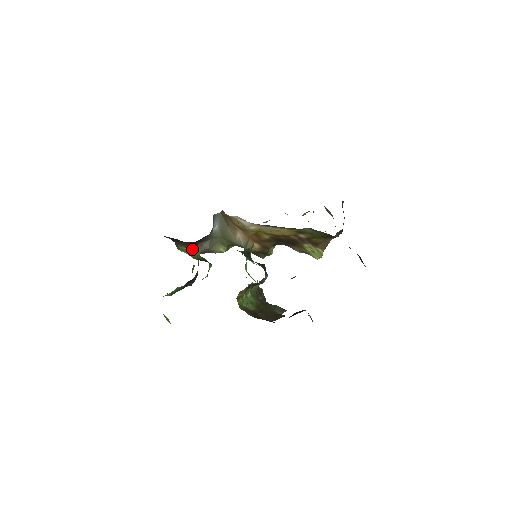
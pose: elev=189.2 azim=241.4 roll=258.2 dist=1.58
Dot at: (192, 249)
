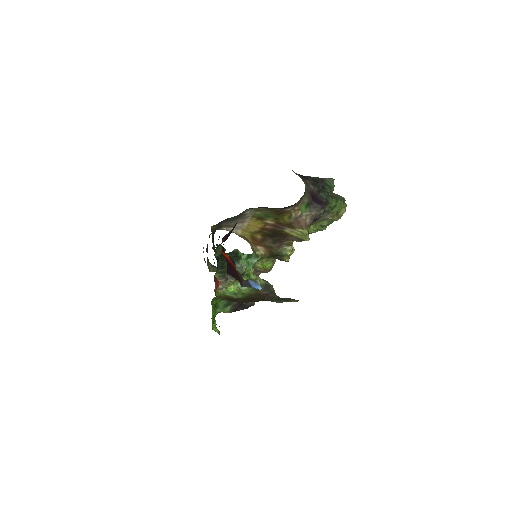
Dot at: occluded
